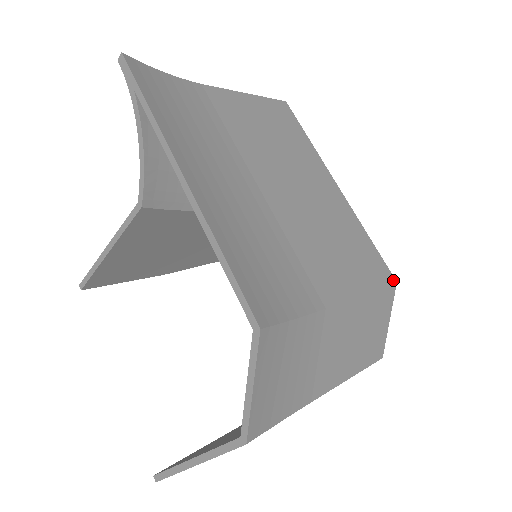
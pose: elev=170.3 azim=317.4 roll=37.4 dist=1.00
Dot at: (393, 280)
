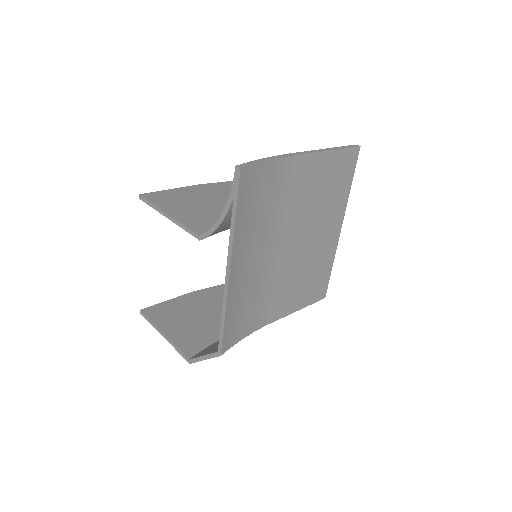
Dot at: (324, 297)
